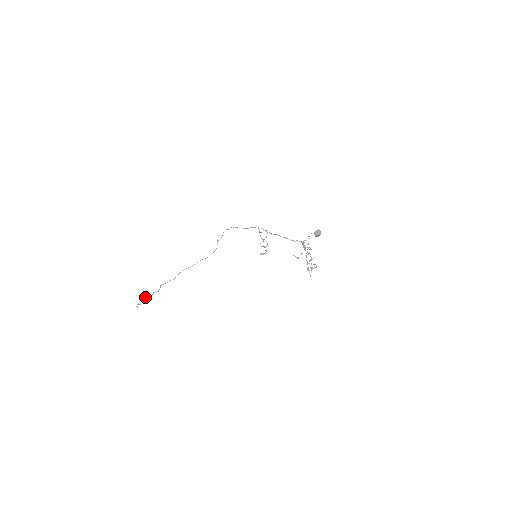
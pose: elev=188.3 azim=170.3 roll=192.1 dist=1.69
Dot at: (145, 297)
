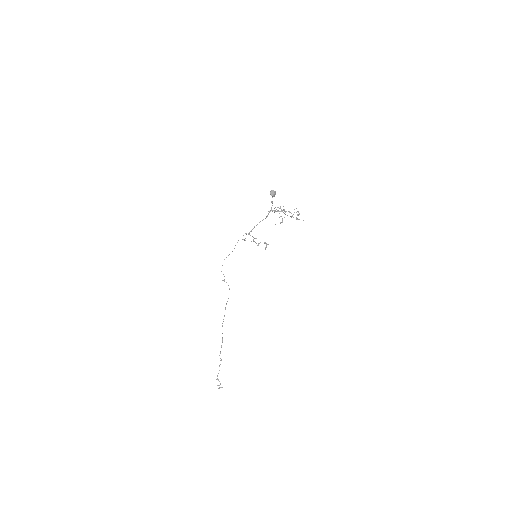
Dot at: (217, 376)
